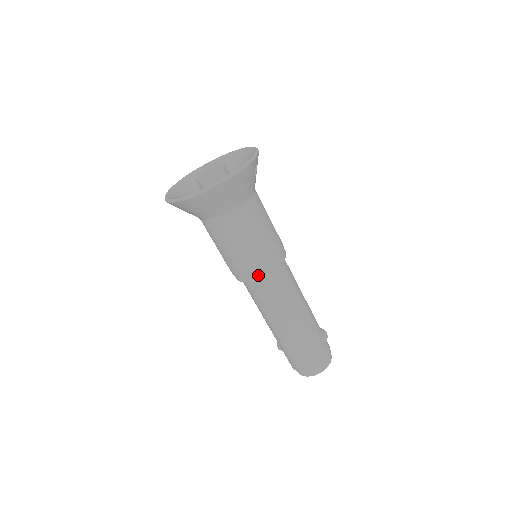
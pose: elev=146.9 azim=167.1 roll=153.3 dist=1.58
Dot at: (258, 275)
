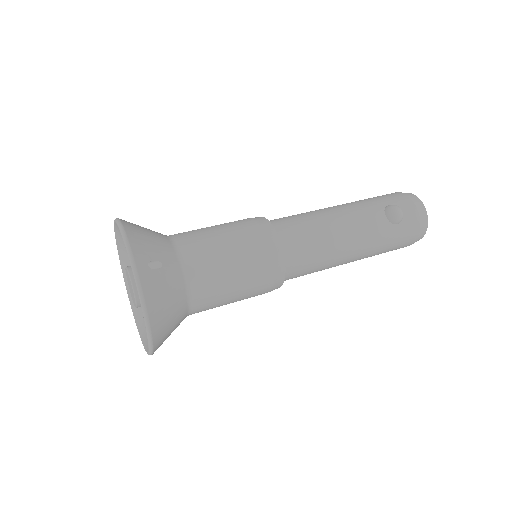
Dot at: (278, 286)
